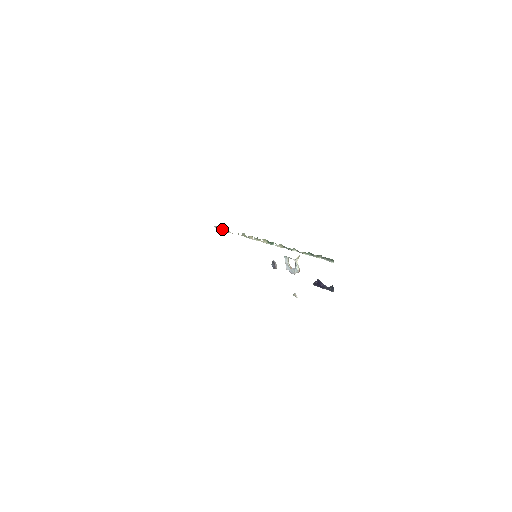
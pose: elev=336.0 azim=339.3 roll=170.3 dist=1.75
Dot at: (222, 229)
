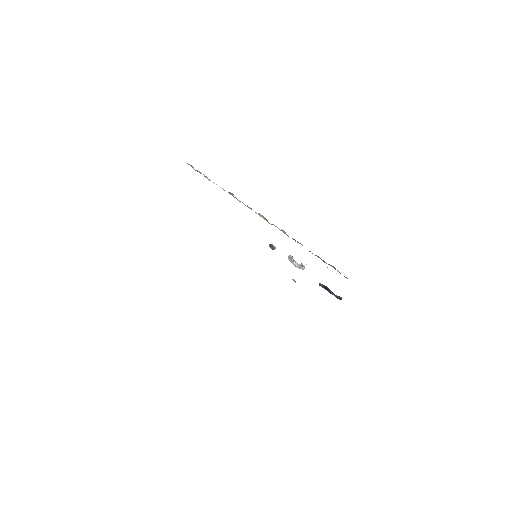
Dot at: (199, 172)
